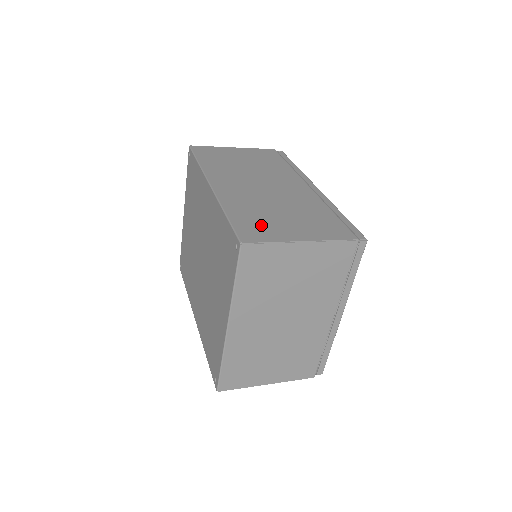
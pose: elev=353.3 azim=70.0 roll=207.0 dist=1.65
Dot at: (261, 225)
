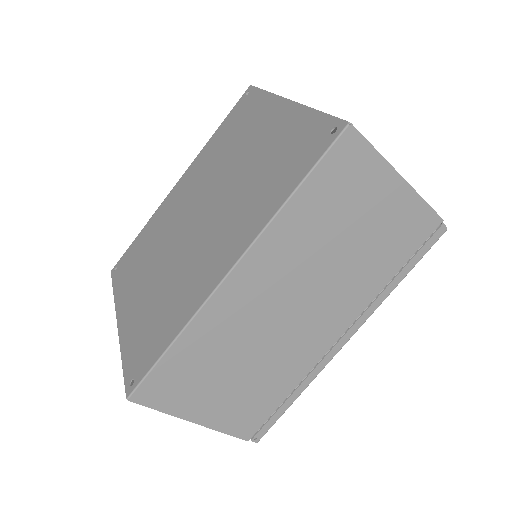
Dot at: occluded
